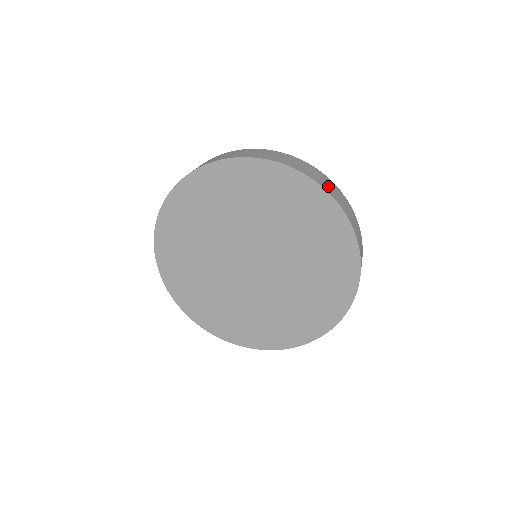
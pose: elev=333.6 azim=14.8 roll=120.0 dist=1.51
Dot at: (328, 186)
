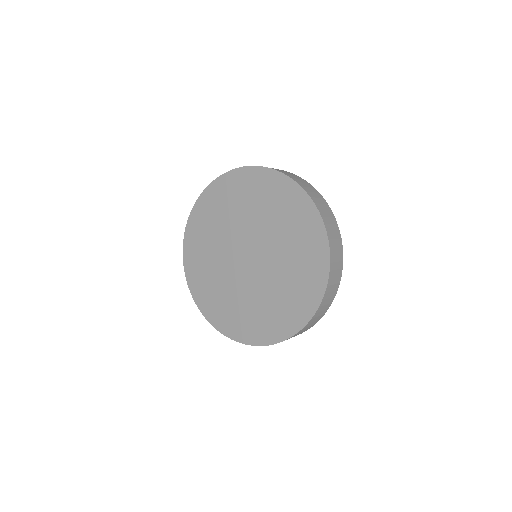
Dot at: (334, 241)
